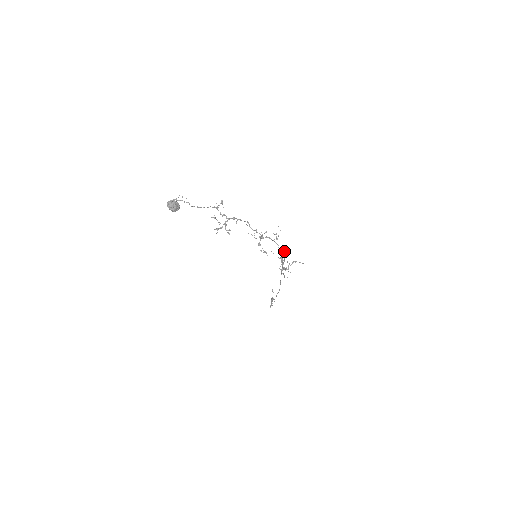
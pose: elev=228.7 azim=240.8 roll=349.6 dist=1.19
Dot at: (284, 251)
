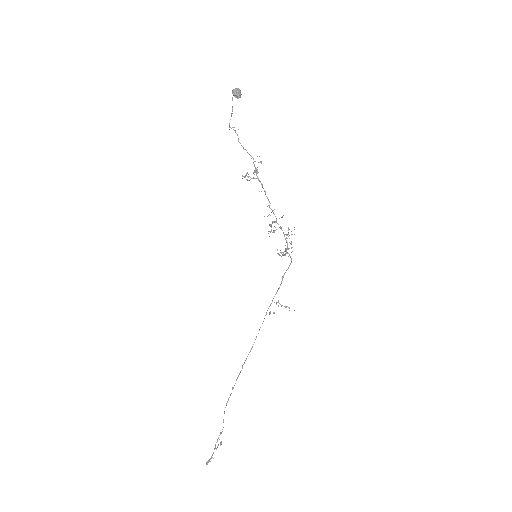
Dot at: occluded
